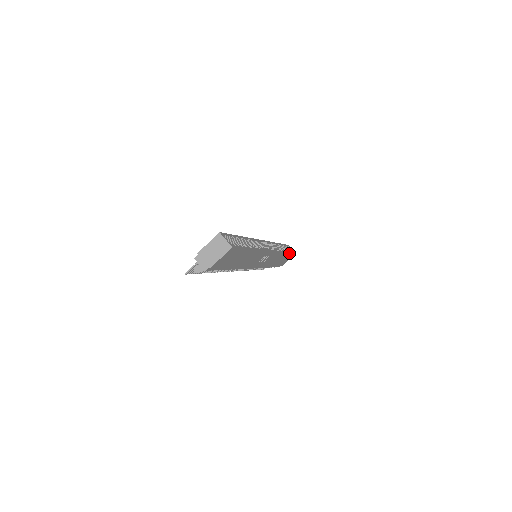
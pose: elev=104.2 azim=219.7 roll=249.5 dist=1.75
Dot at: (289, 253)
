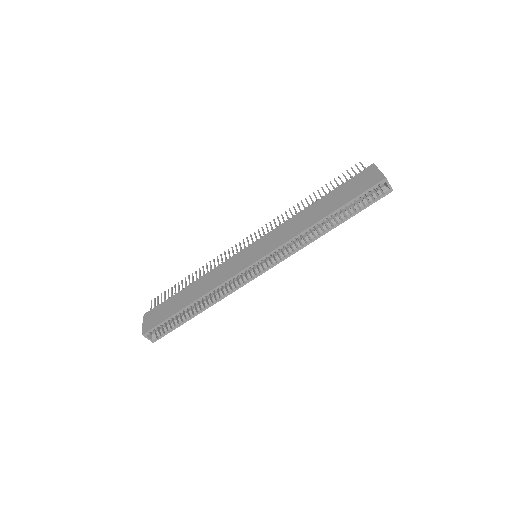
Dot at: (352, 216)
